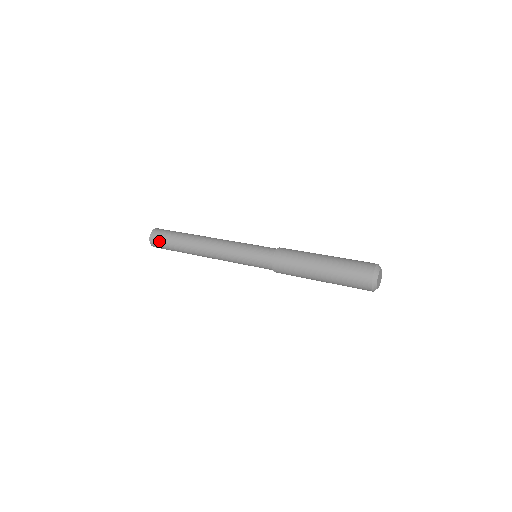
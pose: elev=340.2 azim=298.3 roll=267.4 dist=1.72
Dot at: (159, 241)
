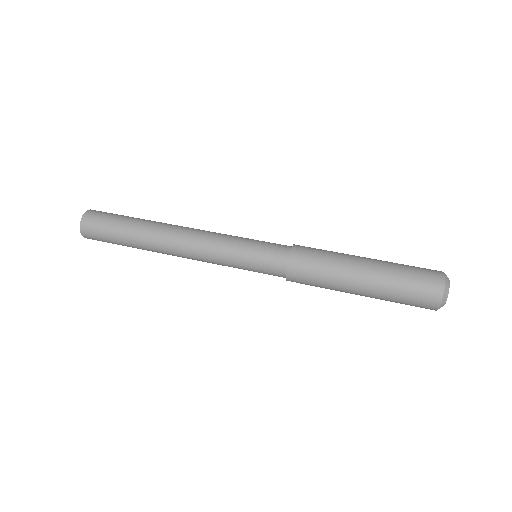
Dot at: (98, 221)
